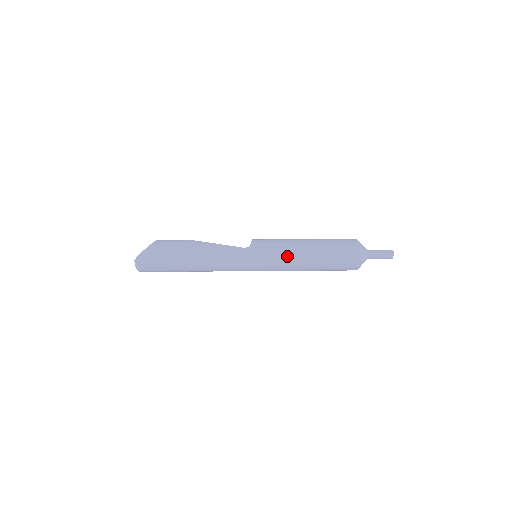
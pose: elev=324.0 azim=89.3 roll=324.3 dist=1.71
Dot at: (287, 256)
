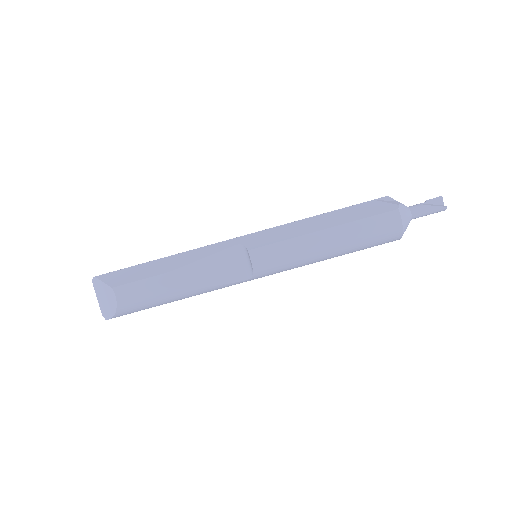
Dot at: occluded
